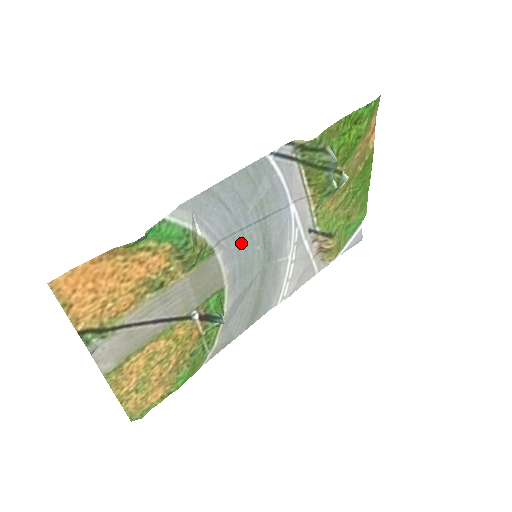
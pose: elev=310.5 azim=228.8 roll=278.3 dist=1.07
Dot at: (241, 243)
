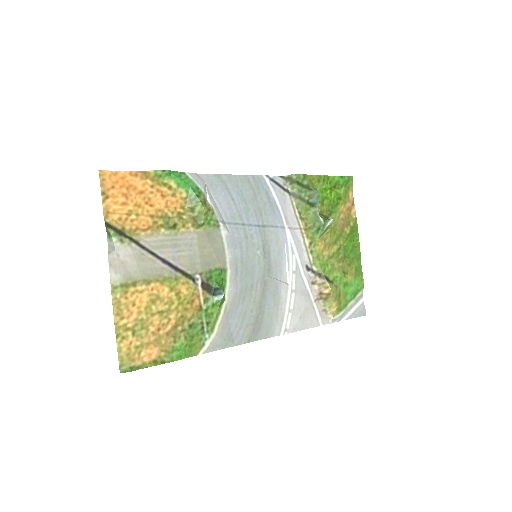
Dot at: (243, 237)
